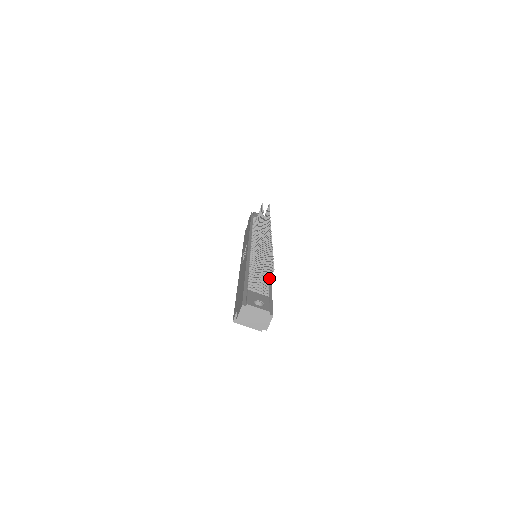
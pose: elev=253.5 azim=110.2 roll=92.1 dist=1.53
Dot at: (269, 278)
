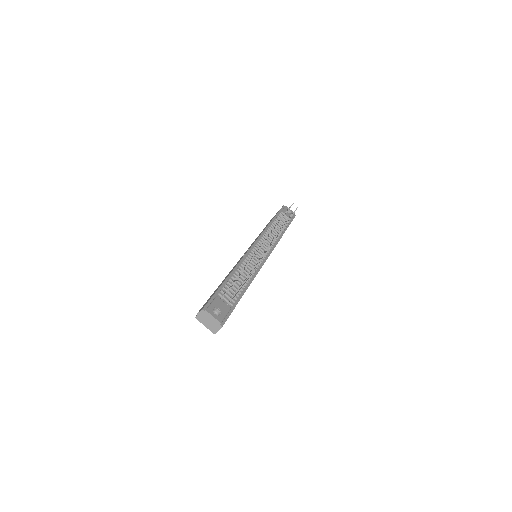
Dot at: (236, 294)
